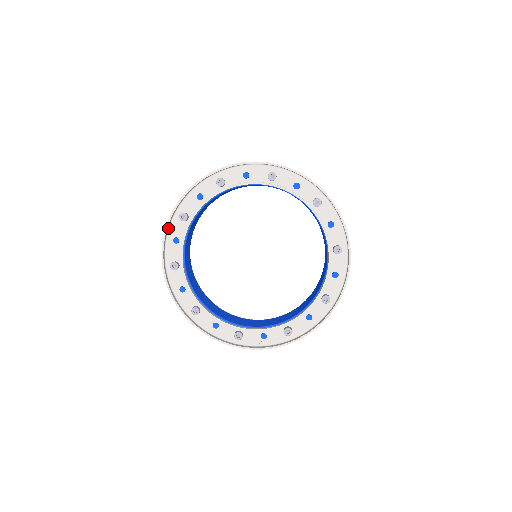
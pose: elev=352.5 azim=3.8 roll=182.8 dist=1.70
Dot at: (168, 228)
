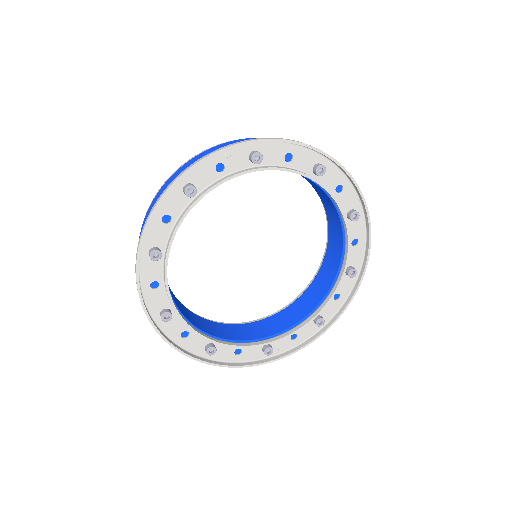
Dot at: (138, 275)
